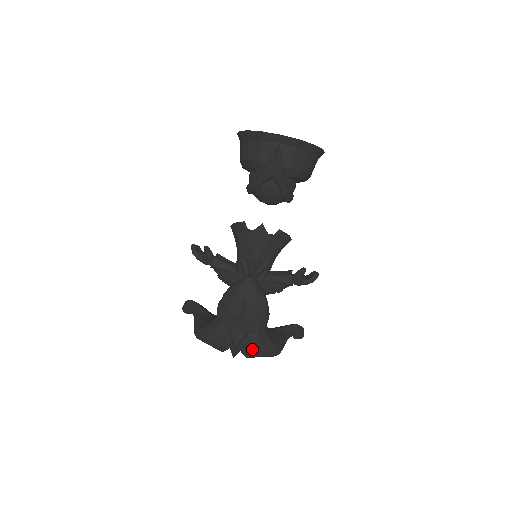
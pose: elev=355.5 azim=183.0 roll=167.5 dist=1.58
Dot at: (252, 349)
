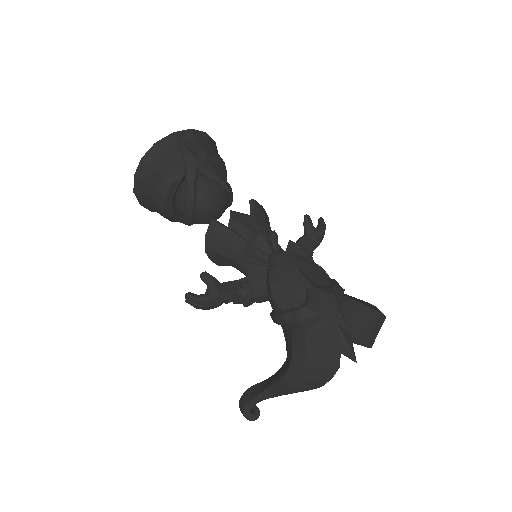
Dot at: (359, 320)
